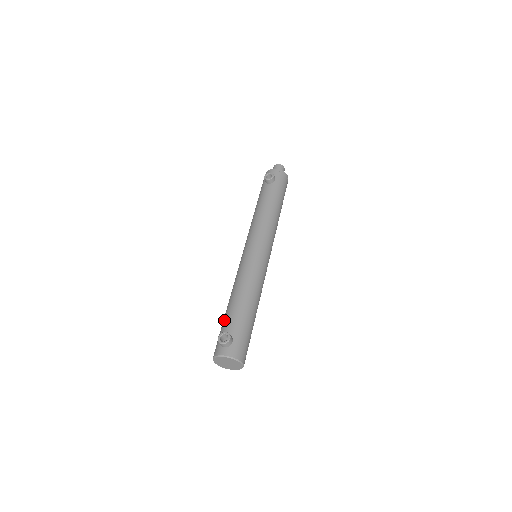
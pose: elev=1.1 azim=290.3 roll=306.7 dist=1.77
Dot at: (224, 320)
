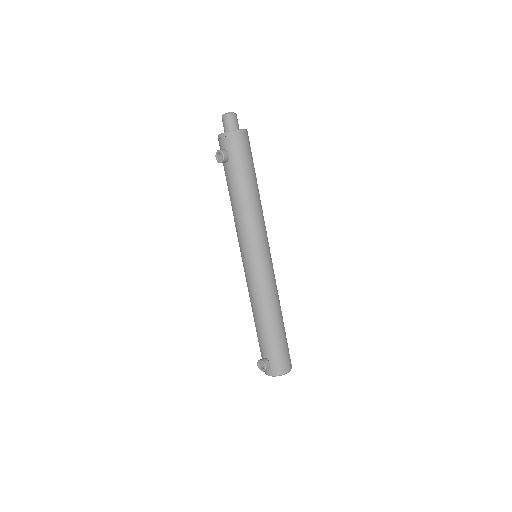
Dot at: occluded
